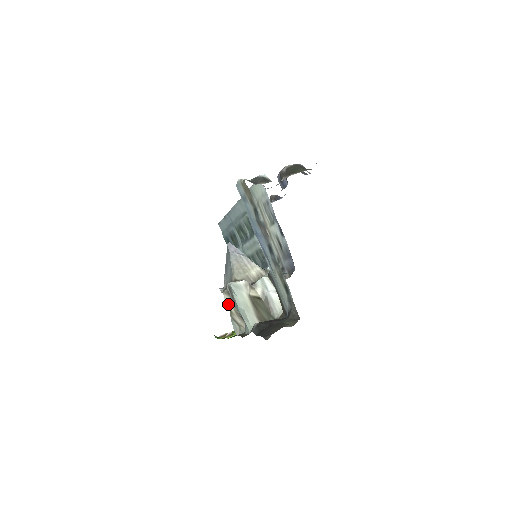
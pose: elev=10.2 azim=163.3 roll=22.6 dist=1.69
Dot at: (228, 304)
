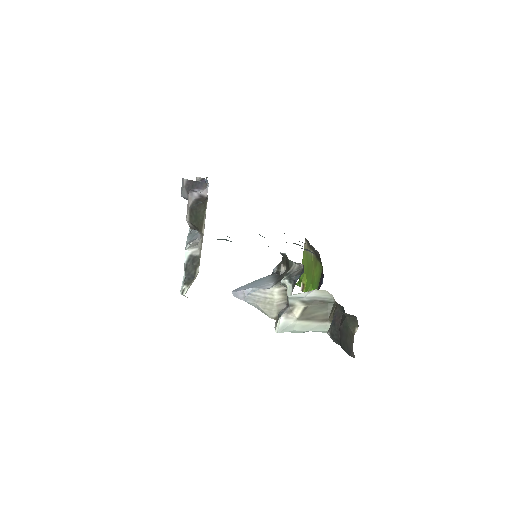
Dot at: occluded
